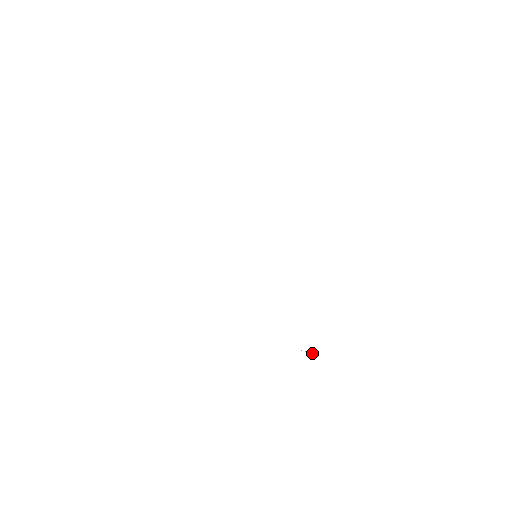
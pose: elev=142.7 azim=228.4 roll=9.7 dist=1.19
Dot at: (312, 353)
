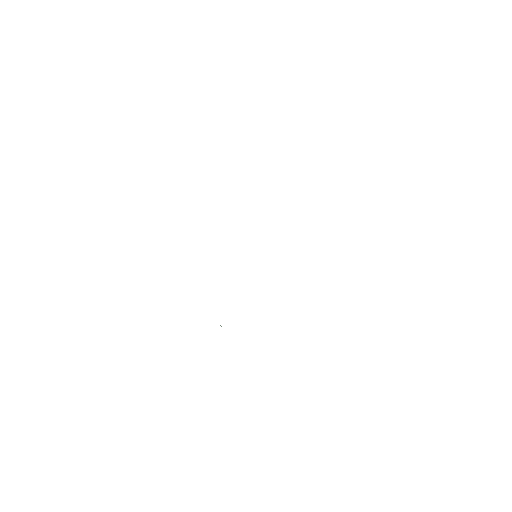
Dot at: occluded
